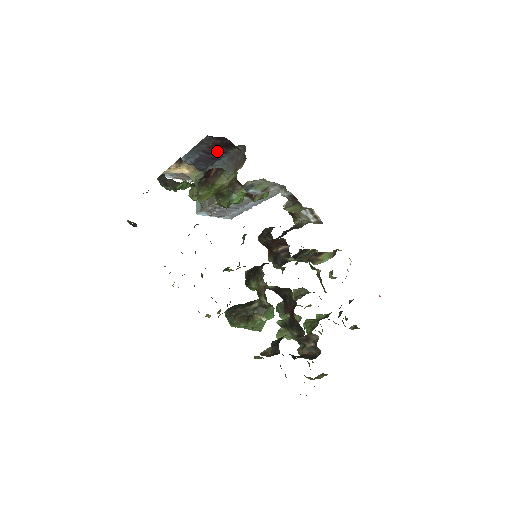
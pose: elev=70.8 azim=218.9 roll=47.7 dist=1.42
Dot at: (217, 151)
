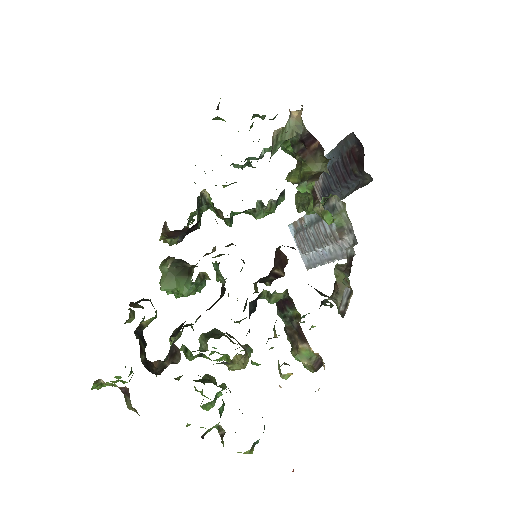
Dot at: (351, 166)
